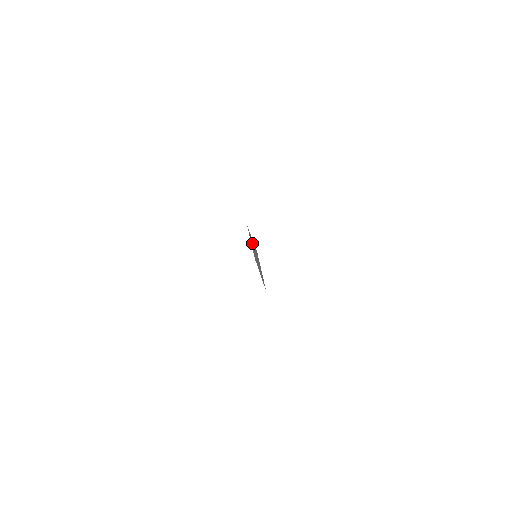
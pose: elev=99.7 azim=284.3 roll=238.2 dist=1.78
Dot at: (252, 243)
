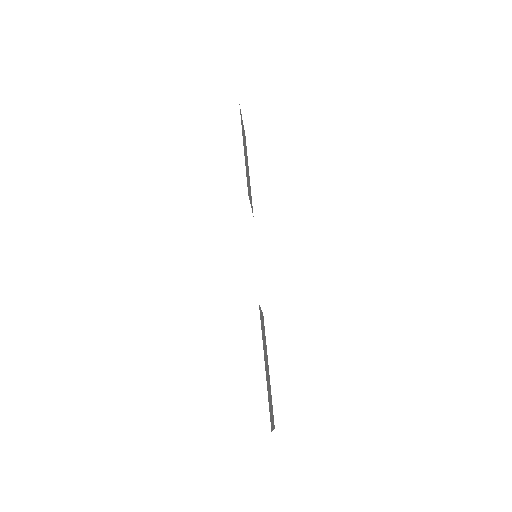
Dot at: occluded
